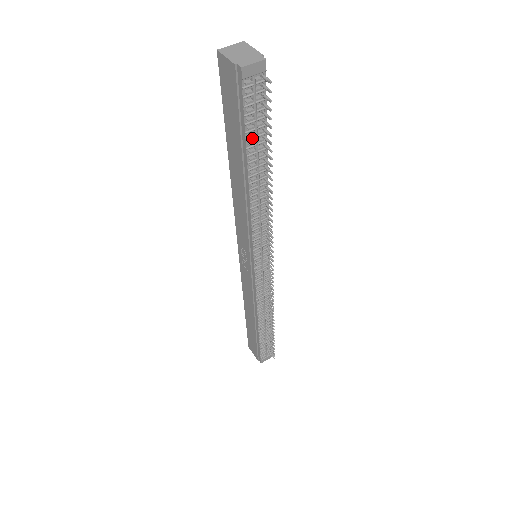
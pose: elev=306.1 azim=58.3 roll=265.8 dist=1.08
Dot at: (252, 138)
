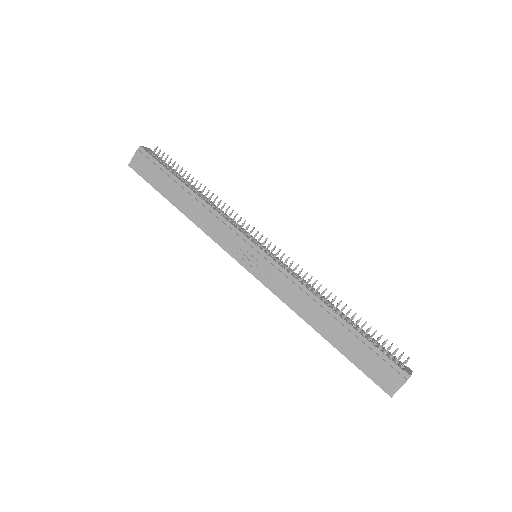
Dot at: (172, 171)
